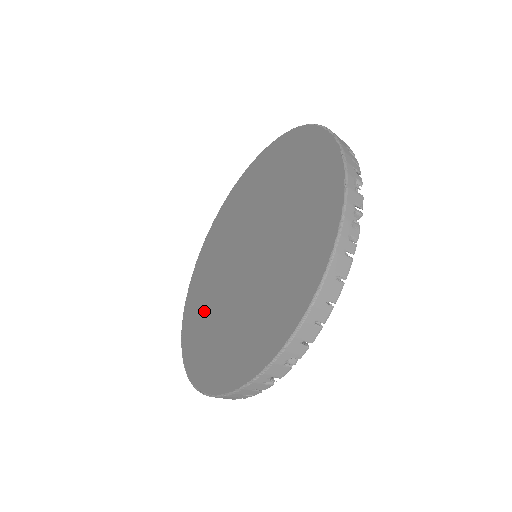
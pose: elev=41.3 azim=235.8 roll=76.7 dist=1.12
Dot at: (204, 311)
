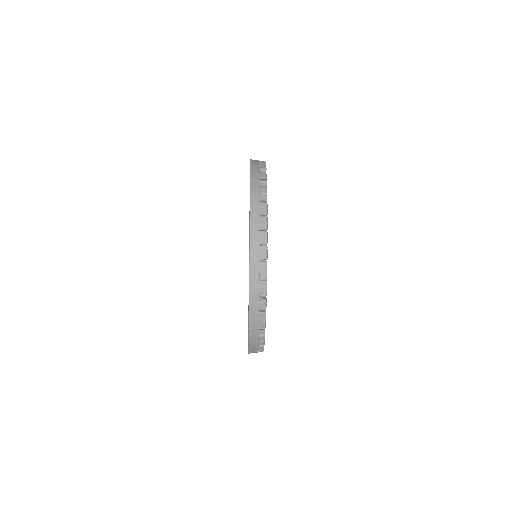
Dot at: occluded
